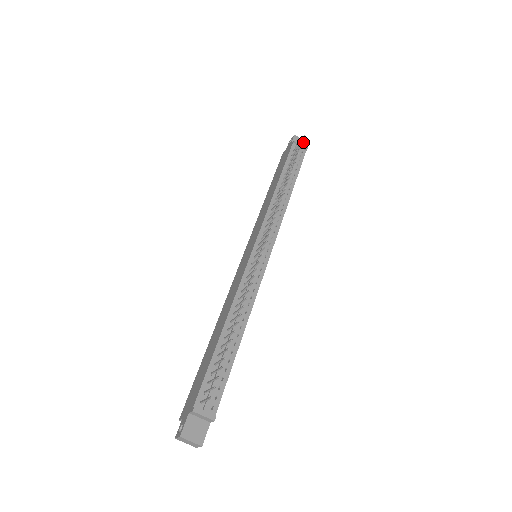
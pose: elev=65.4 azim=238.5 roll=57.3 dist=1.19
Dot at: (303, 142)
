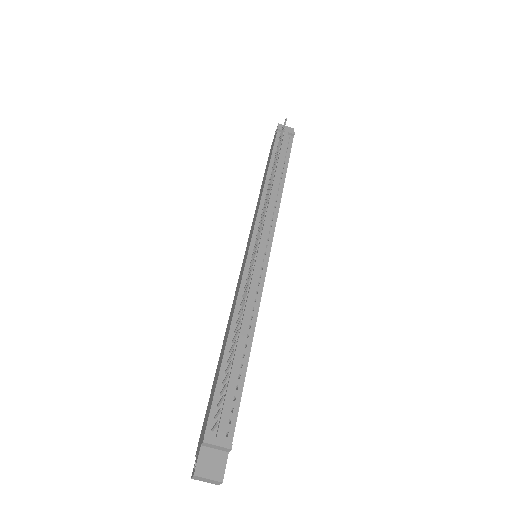
Dot at: (289, 129)
